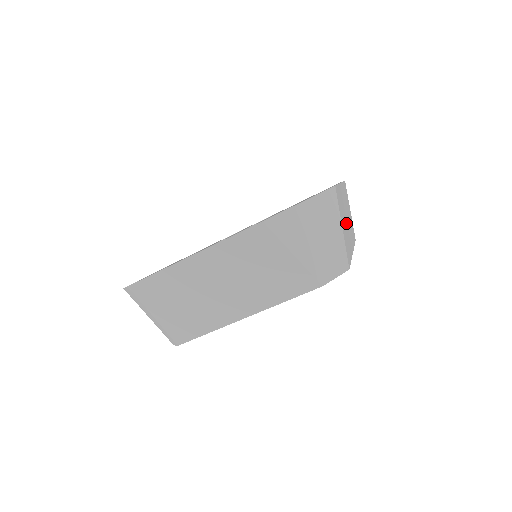
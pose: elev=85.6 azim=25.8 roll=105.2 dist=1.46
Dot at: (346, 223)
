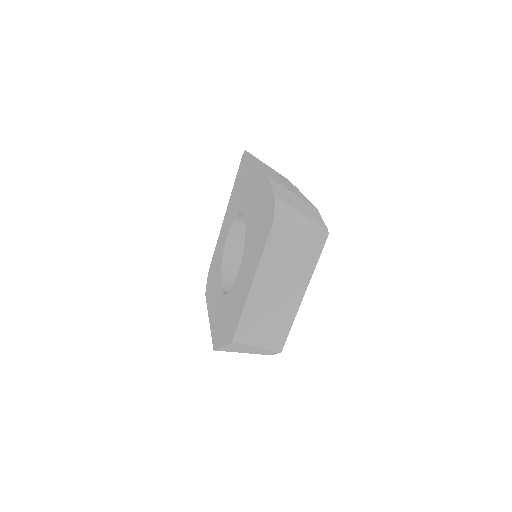
Dot at: (274, 308)
